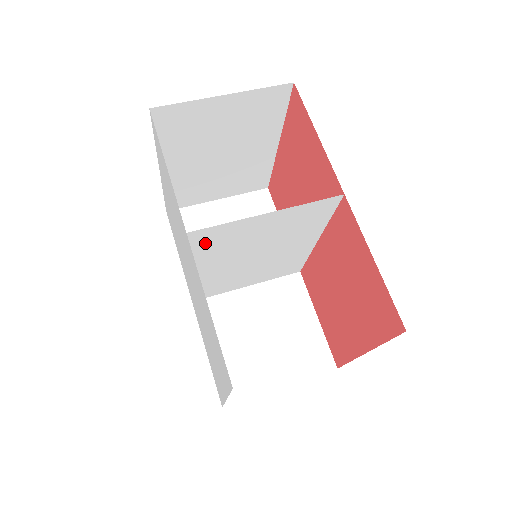
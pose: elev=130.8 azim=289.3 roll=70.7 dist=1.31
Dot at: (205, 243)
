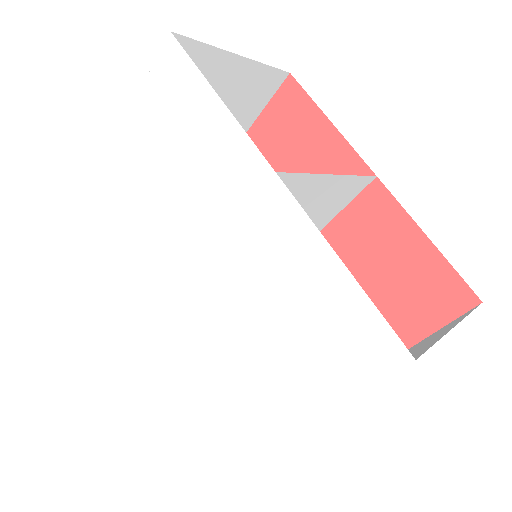
Dot at: occluded
